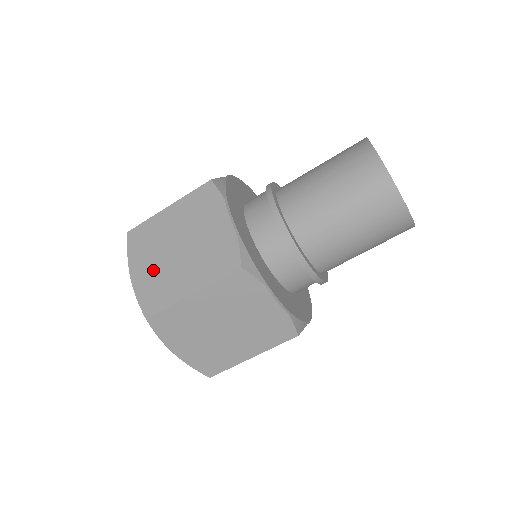
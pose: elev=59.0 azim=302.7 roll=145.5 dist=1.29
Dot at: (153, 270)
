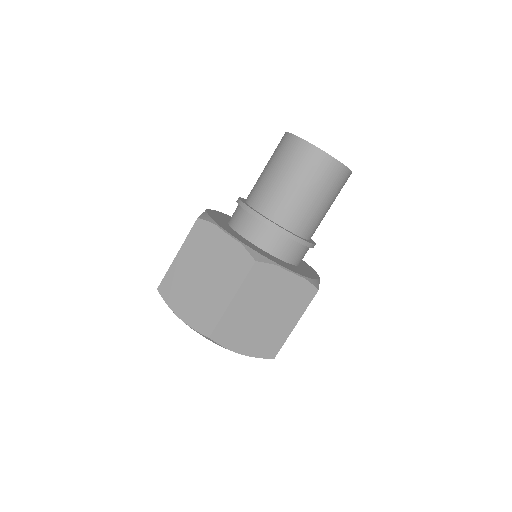
Dot at: occluded
